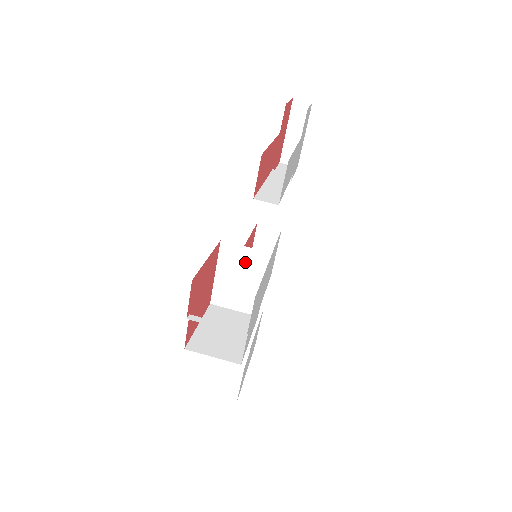
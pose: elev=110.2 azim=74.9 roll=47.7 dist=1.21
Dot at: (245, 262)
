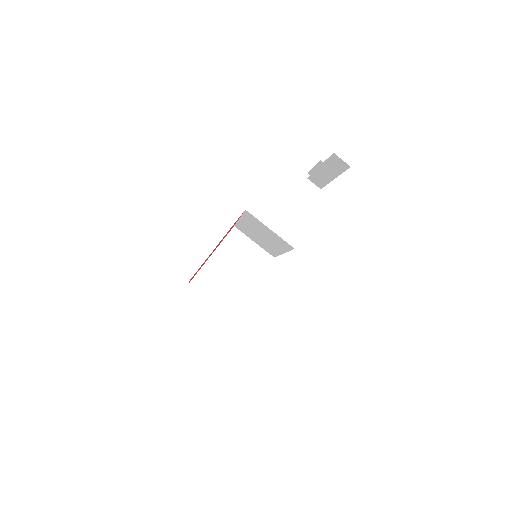
Dot at: (246, 256)
